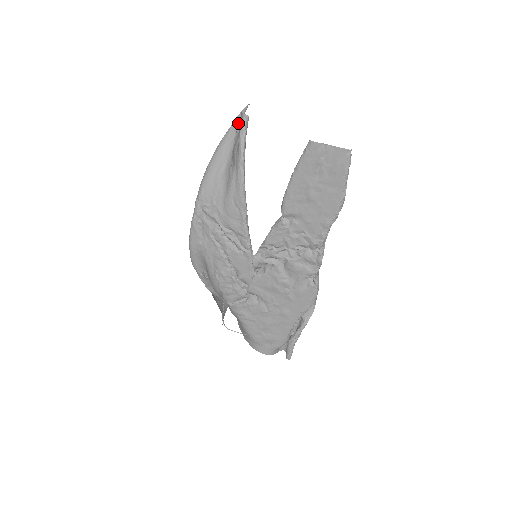
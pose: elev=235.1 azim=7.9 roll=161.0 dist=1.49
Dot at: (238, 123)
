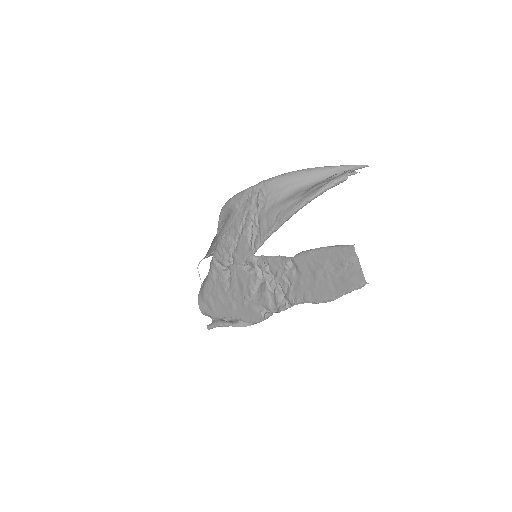
Dot at: (344, 170)
